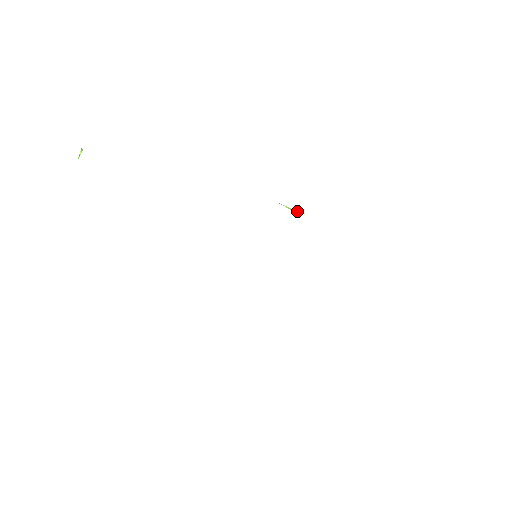
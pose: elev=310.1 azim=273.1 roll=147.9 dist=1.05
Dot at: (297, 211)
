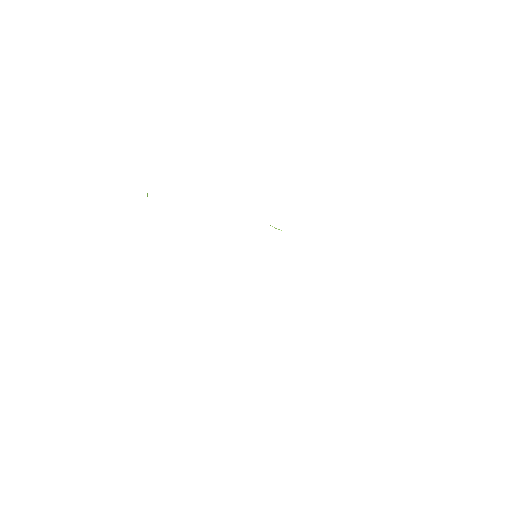
Dot at: (279, 229)
